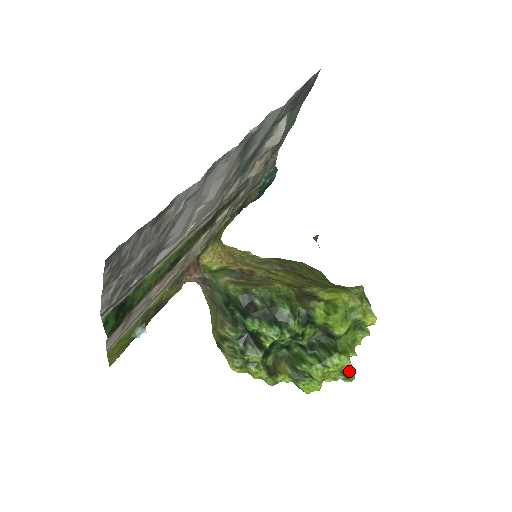
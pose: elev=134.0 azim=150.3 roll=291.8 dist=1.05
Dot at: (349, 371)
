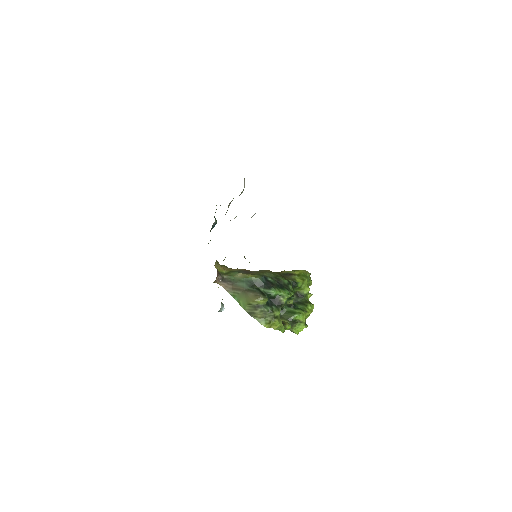
Dot at: occluded
